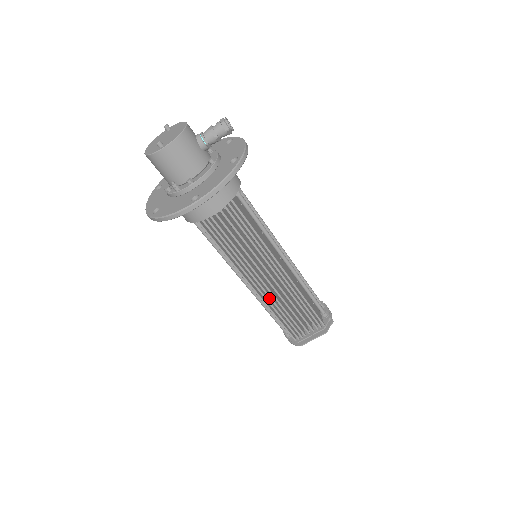
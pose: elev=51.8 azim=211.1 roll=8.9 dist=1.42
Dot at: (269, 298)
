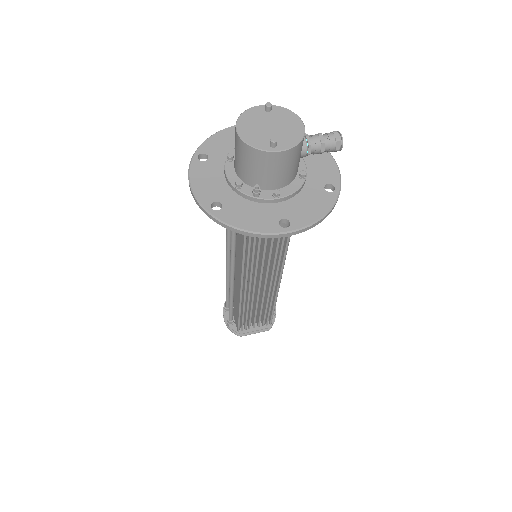
Dot at: (248, 299)
